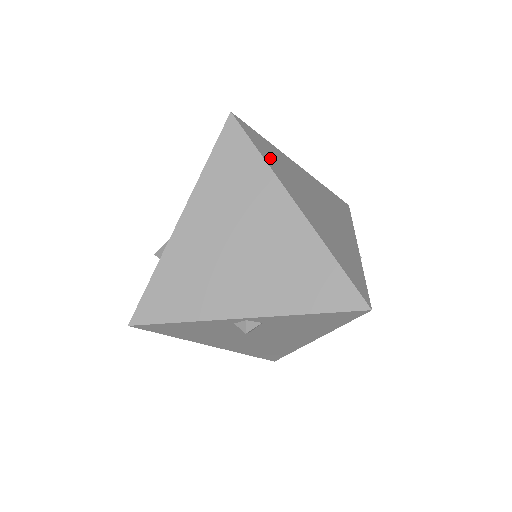
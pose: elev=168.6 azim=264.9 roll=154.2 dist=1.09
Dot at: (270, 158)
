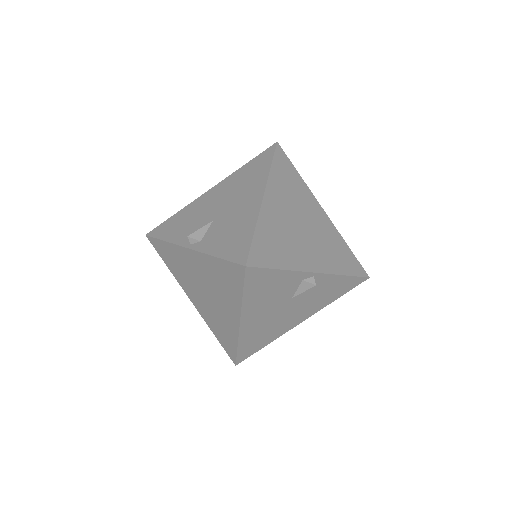
Dot at: occluded
